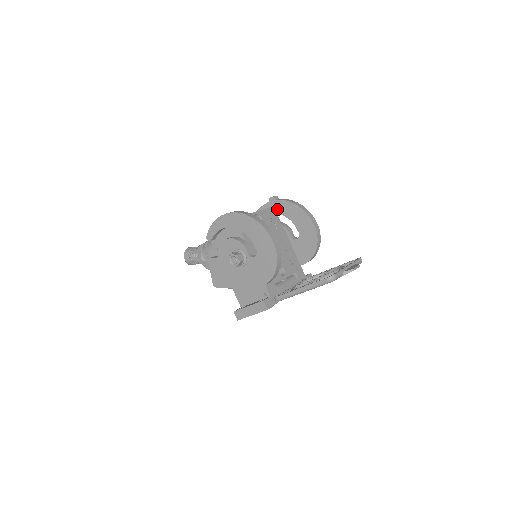
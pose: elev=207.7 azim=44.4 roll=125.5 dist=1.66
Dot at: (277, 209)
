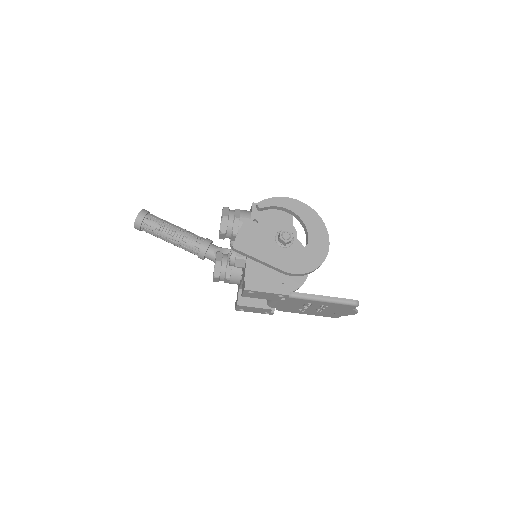
Dot at: occluded
